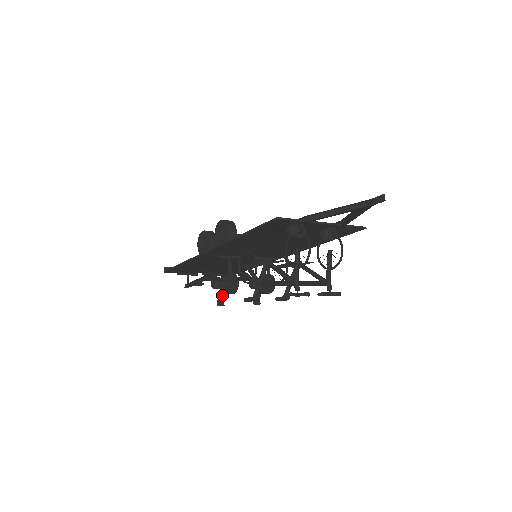
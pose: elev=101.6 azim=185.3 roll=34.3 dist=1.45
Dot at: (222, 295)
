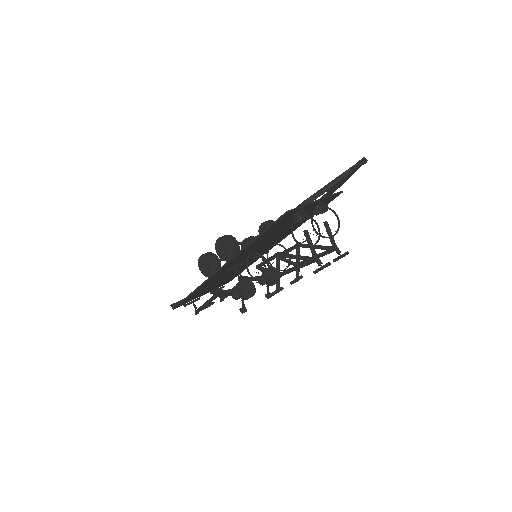
Dot at: (242, 303)
